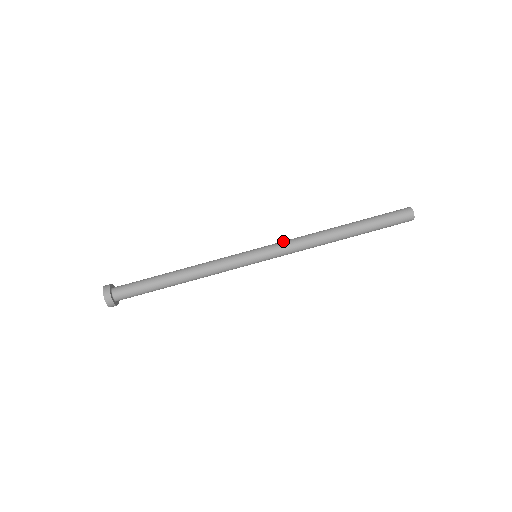
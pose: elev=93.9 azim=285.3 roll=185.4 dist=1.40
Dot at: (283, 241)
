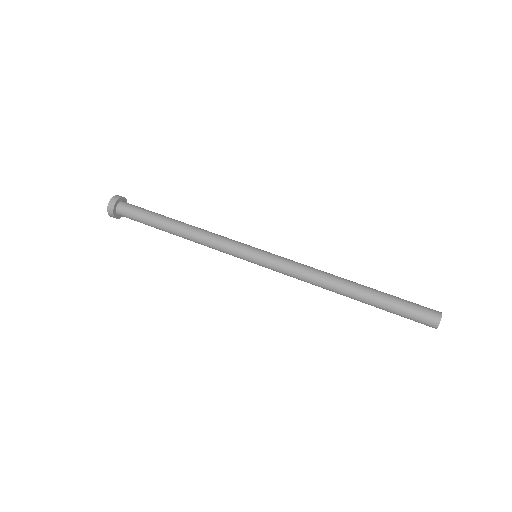
Dot at: occluded
